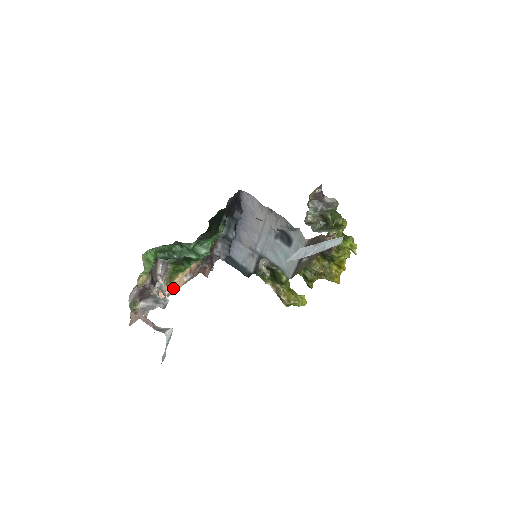
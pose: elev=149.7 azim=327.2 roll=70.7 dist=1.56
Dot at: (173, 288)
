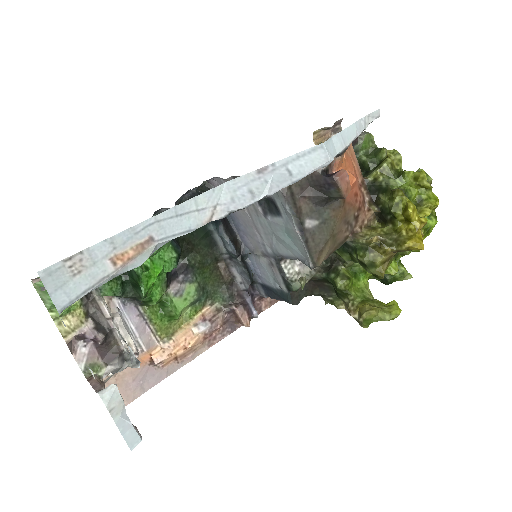
Dot at: (177, 345)
